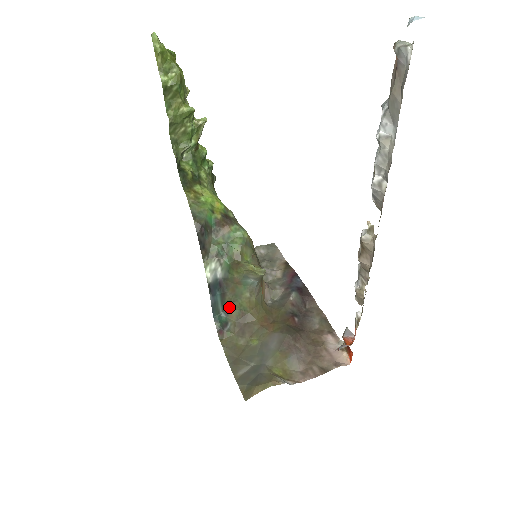
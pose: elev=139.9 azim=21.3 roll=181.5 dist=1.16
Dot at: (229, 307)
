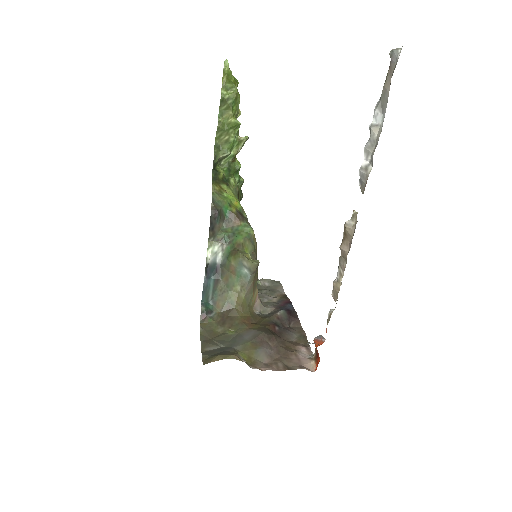
Dot at: (218, 296)
